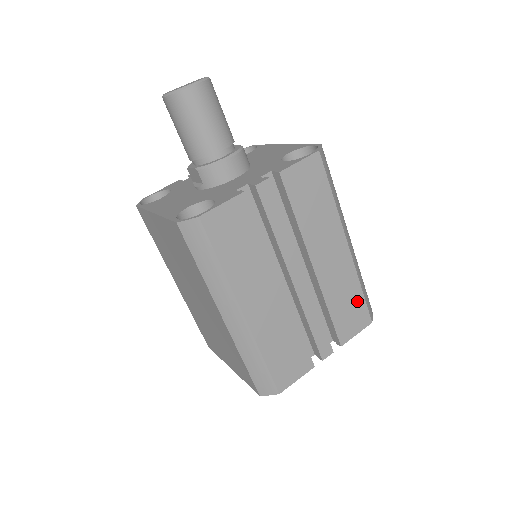
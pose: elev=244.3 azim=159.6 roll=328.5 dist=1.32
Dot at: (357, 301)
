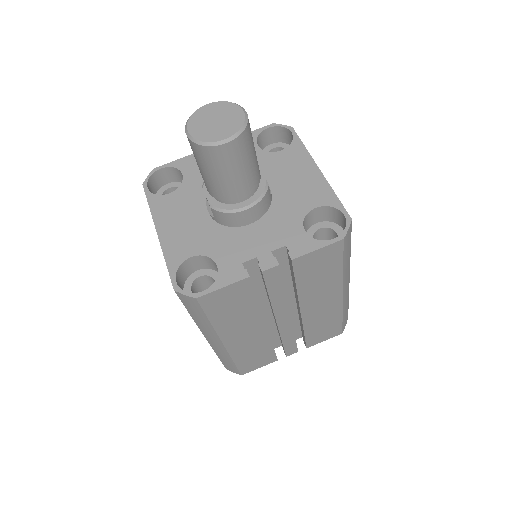
Dot at: (334, 324)
